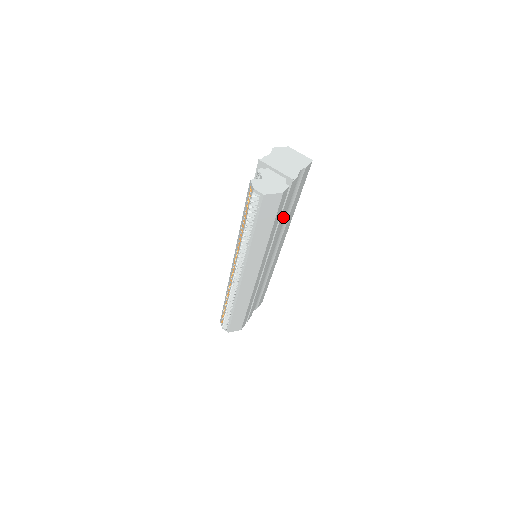
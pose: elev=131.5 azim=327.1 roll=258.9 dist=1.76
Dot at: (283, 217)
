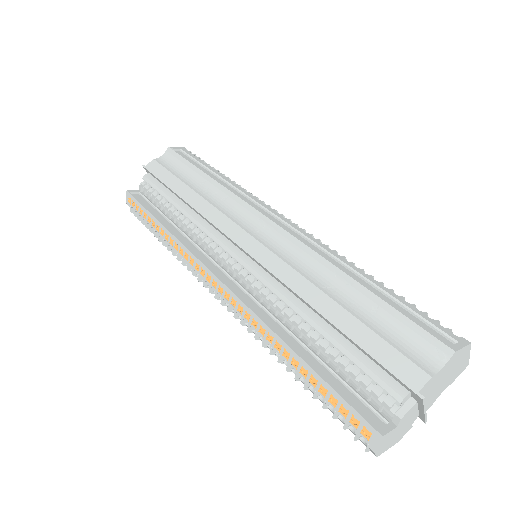
Dot at: occluded
